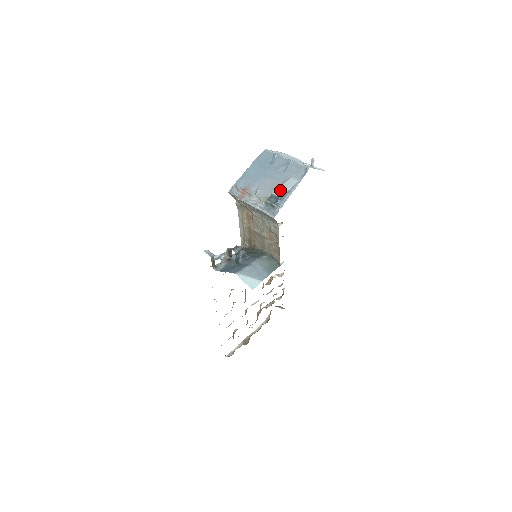
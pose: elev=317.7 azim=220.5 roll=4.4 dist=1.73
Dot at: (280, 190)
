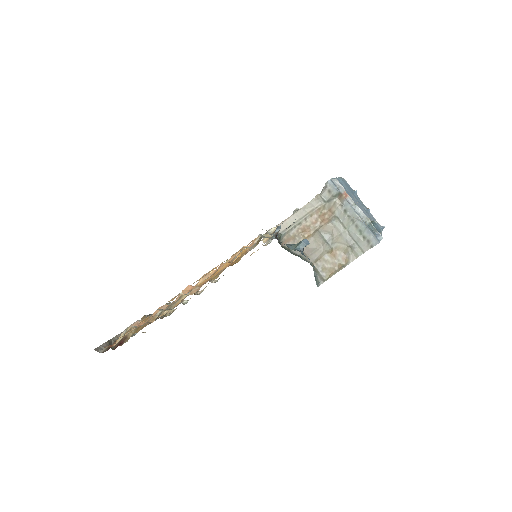
Dot at: occluded
